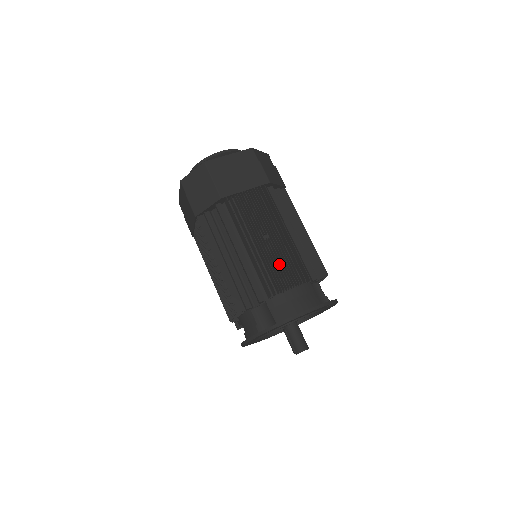
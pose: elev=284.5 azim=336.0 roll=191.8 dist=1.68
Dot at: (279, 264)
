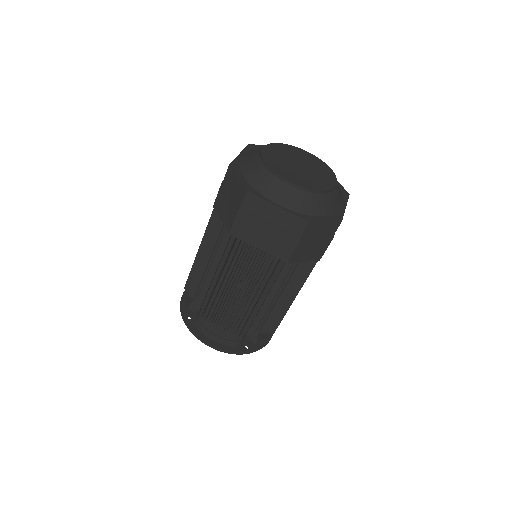
Dot at: occluded
